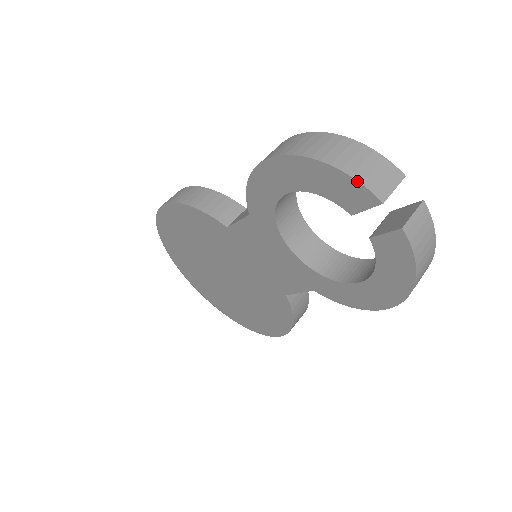
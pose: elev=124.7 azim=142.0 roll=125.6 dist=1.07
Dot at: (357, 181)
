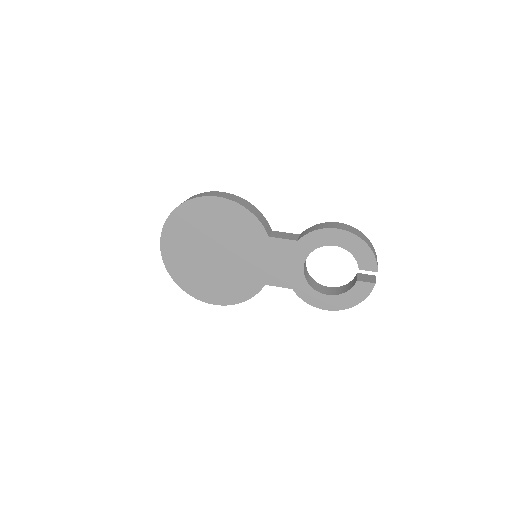
Dot at: (376, 260)
